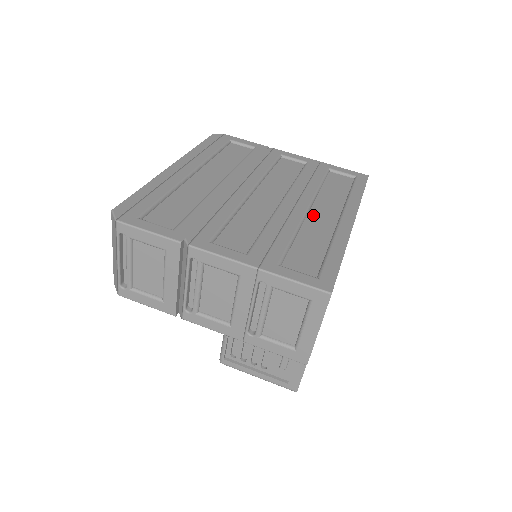
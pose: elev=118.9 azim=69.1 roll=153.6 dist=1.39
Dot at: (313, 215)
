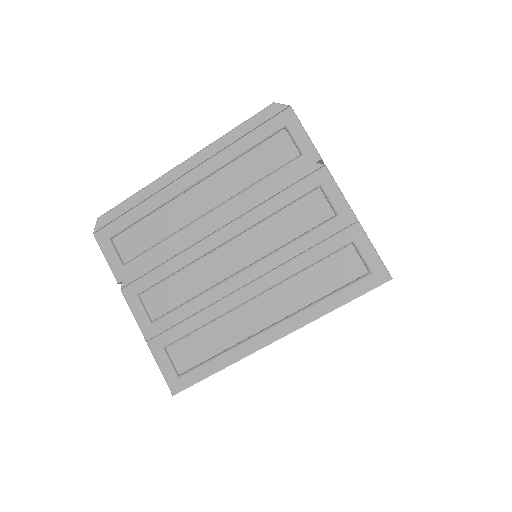
Dot at: (250, 307)
